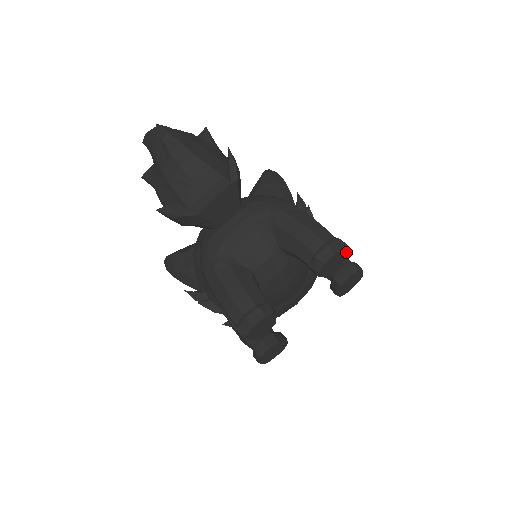
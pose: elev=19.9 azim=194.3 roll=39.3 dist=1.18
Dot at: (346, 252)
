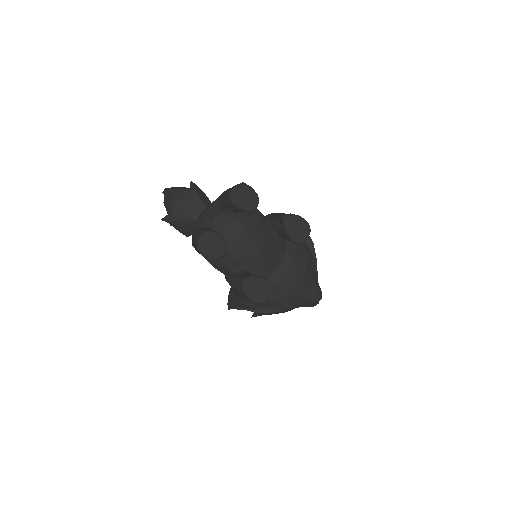
Dot at: (251, 189)
